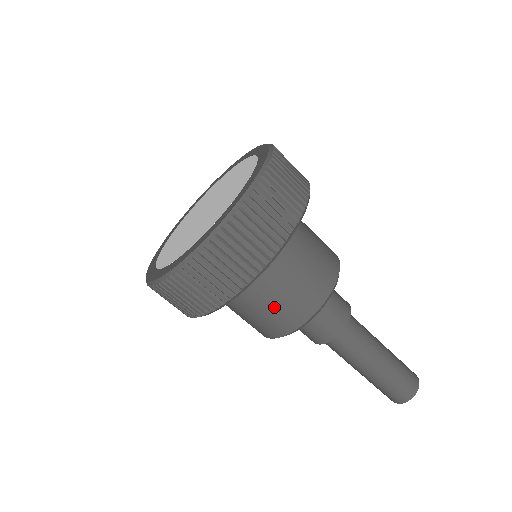
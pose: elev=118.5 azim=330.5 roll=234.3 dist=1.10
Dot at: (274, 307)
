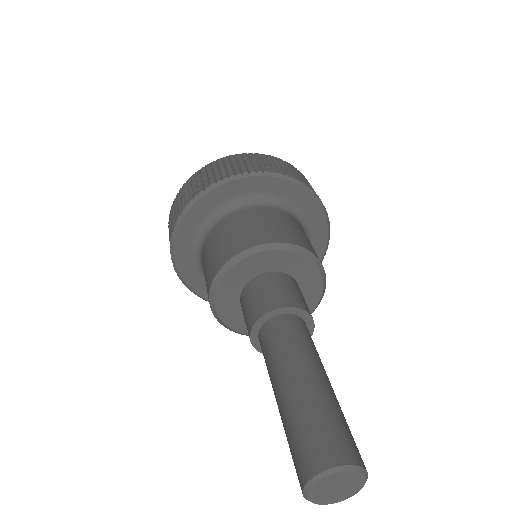
Dot at: (221, 242)
